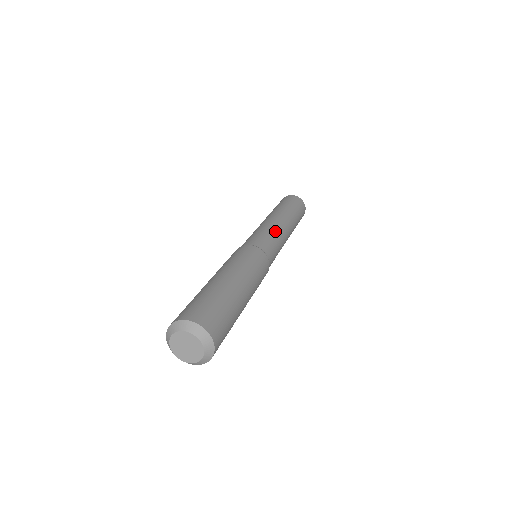
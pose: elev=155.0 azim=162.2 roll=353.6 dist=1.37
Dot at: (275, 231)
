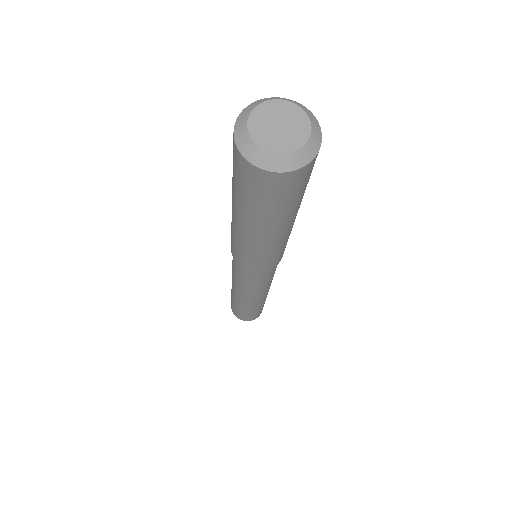
Dot at: occluded
